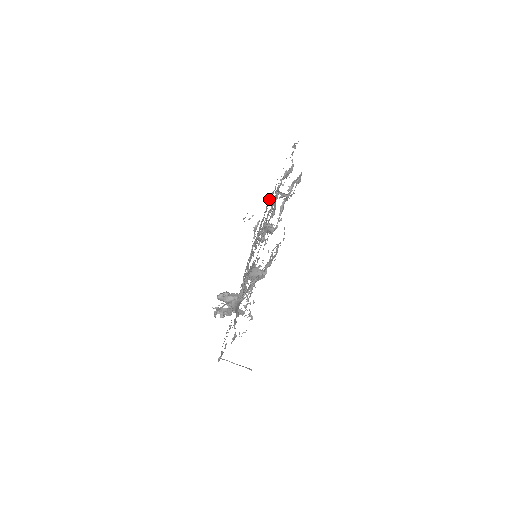
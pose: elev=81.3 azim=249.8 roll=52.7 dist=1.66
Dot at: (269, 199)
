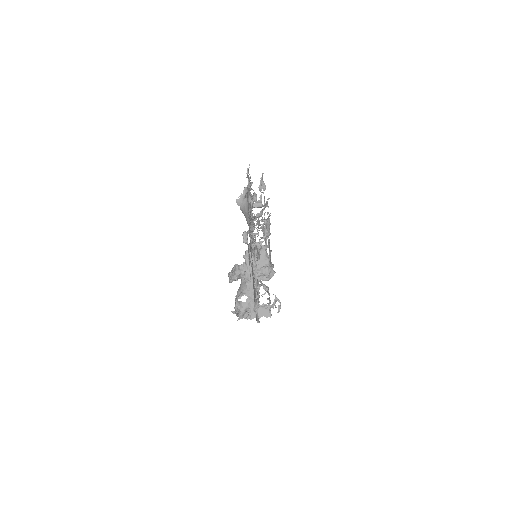
Dot at: occluded
